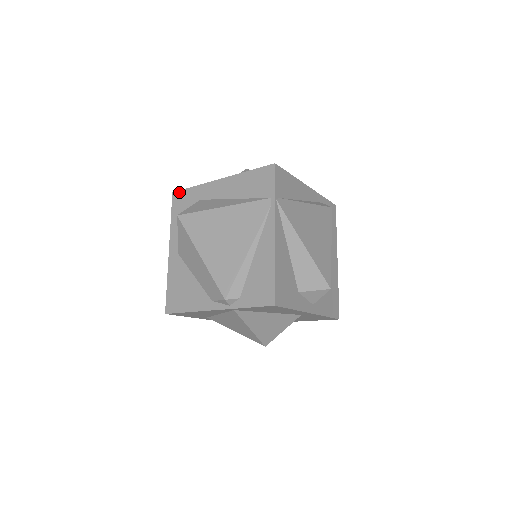
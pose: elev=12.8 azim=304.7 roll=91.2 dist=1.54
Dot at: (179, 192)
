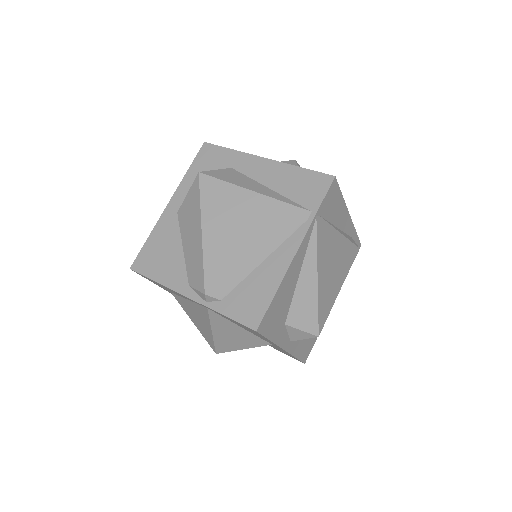
Dot at: (212, 146)
